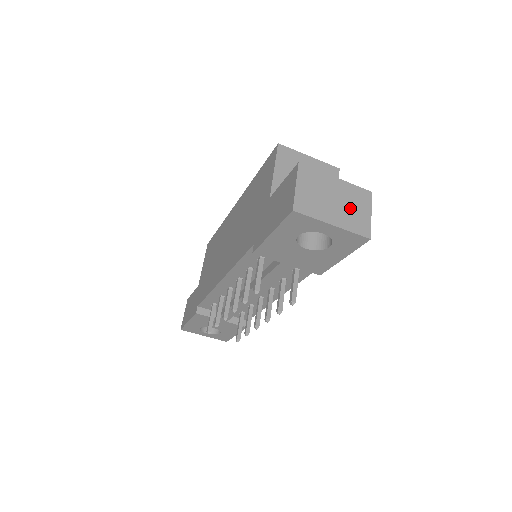
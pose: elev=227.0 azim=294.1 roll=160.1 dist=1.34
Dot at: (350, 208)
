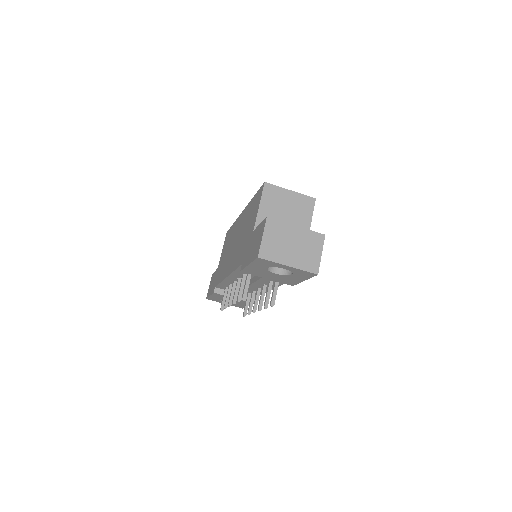
Dot at: (304, 251)
